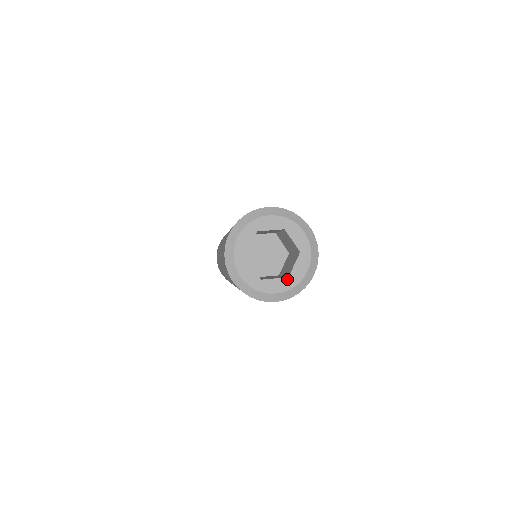
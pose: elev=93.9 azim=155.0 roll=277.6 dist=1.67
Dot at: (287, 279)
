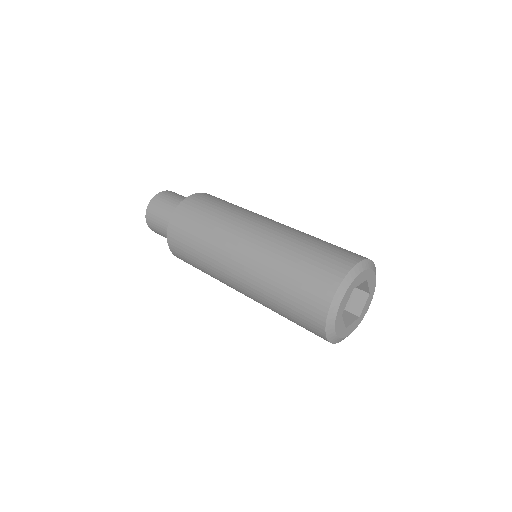
Dot at: (358, 319)
